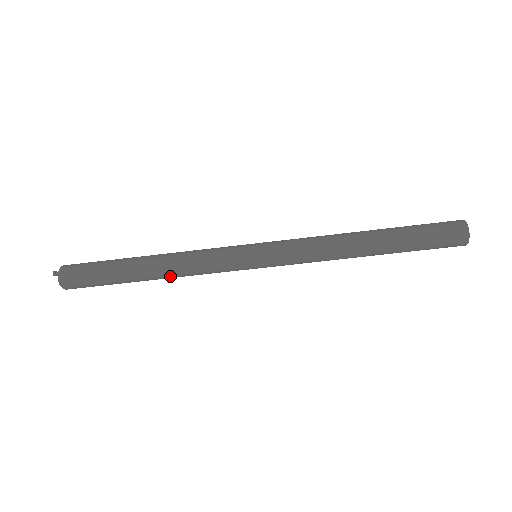
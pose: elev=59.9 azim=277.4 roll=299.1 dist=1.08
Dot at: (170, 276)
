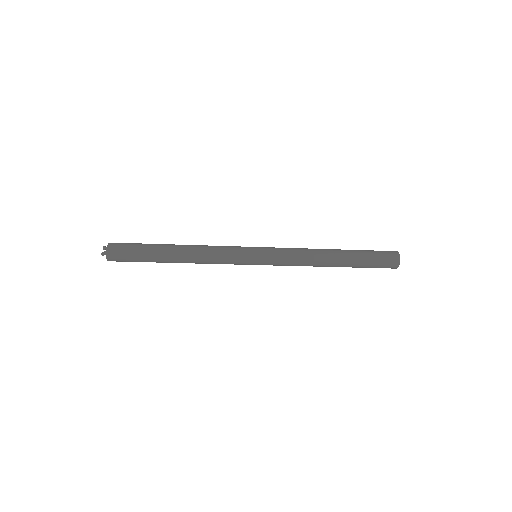
Dot at: occluded
